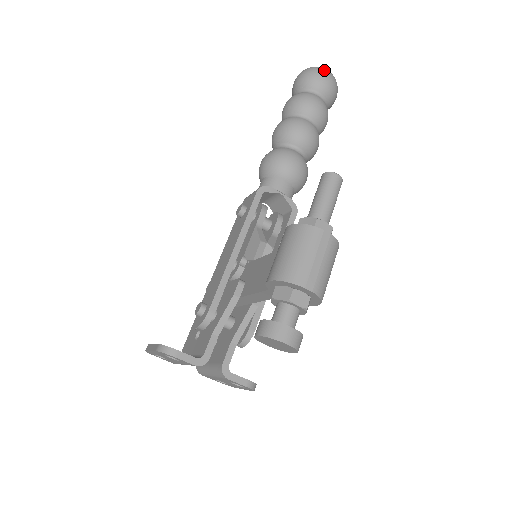
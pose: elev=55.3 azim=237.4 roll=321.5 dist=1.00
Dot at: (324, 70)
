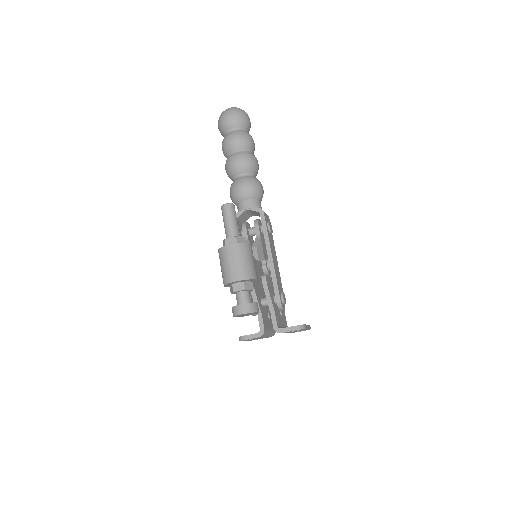
Dot at: (225, 113)
